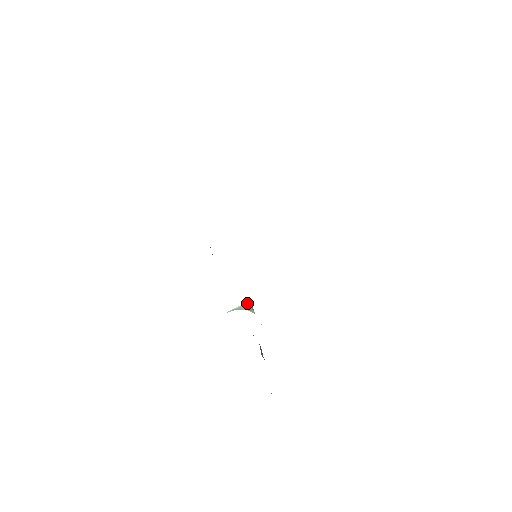
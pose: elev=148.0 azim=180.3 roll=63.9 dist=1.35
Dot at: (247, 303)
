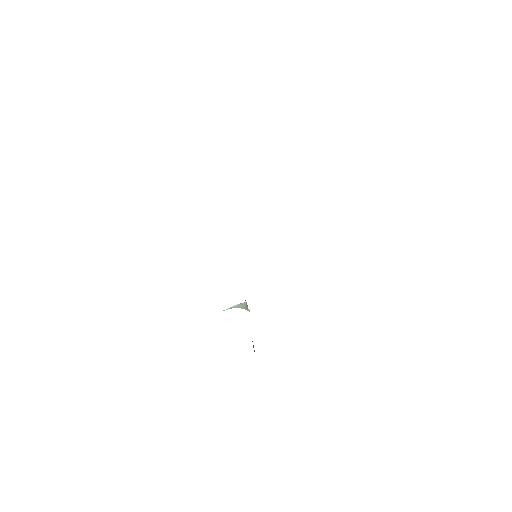
Dot at: occluded
